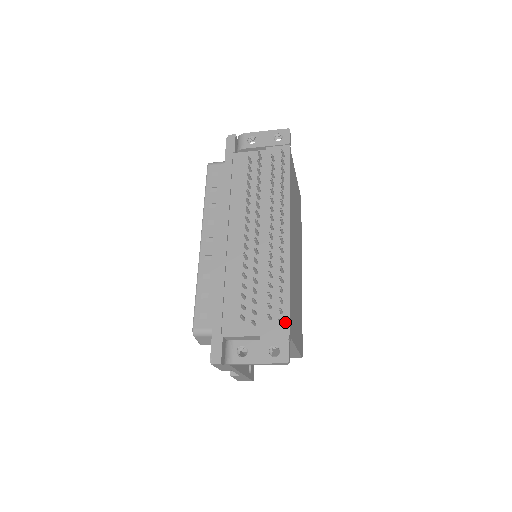
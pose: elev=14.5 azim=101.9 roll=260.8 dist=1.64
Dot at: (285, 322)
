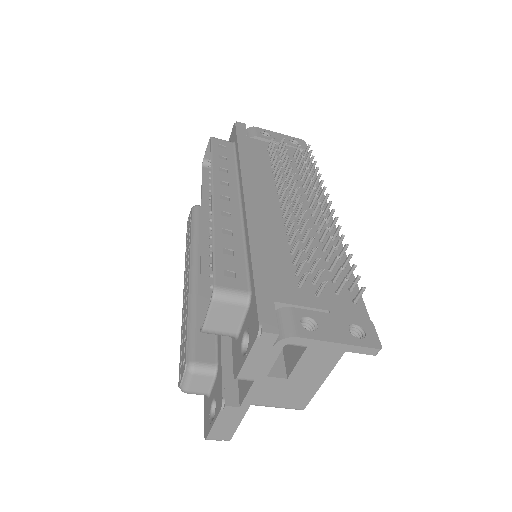
Dot at: (358, 301)
